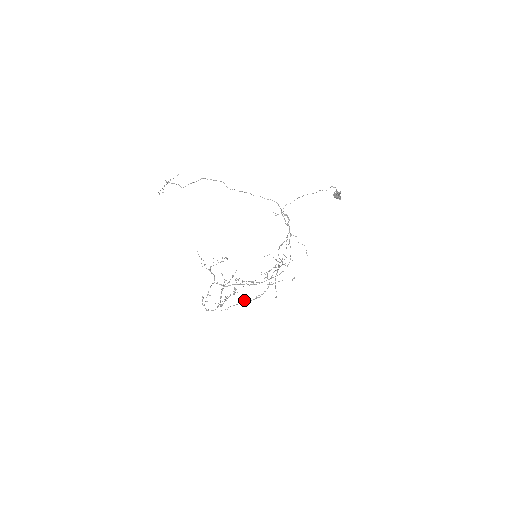
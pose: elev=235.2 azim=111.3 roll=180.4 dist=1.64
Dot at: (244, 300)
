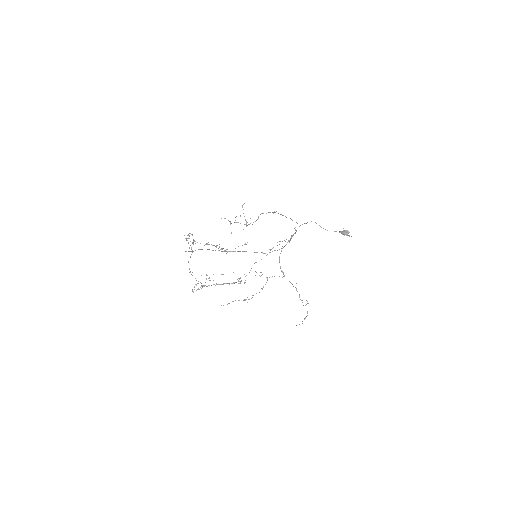
Dot at: (244, 300)
